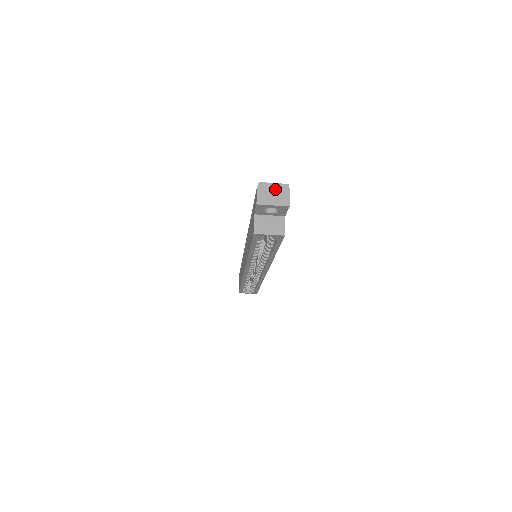
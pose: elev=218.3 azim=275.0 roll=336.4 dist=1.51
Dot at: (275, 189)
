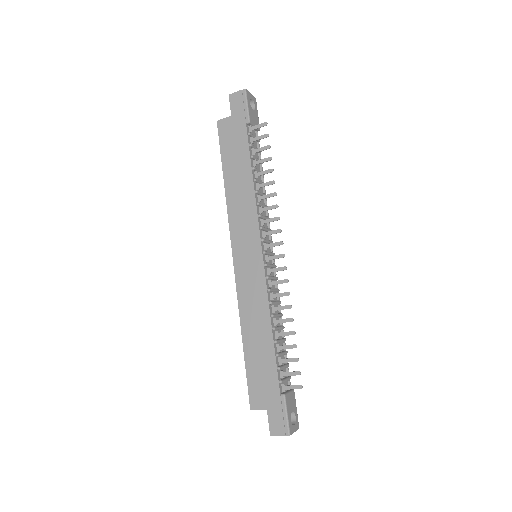
Dot at: occluded
